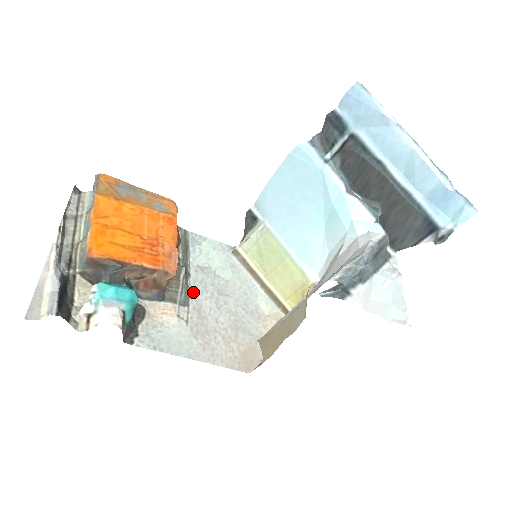
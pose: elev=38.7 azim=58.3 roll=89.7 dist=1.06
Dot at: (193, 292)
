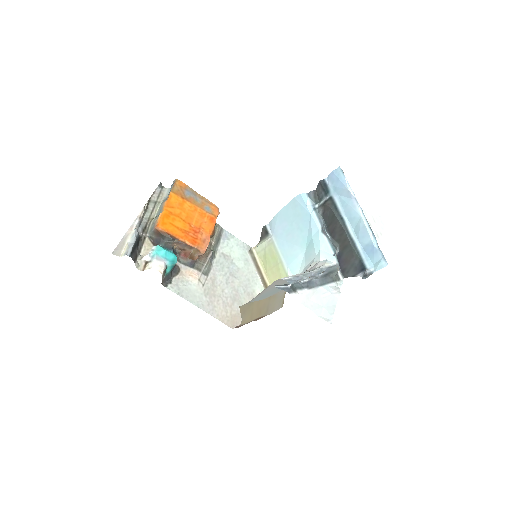
Dot at: (214, 268)
